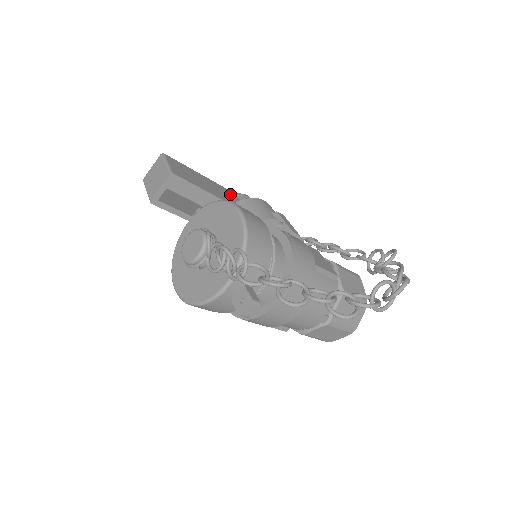
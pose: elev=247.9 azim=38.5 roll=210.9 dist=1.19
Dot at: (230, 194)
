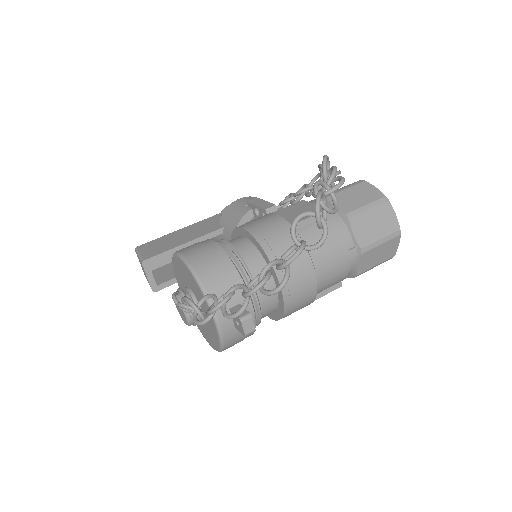
Dot at: (212, 220)
